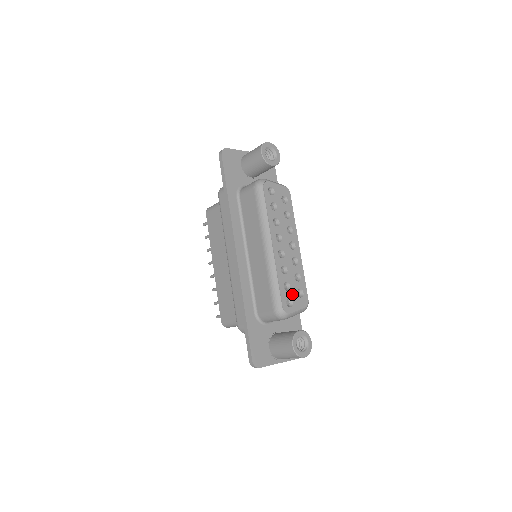
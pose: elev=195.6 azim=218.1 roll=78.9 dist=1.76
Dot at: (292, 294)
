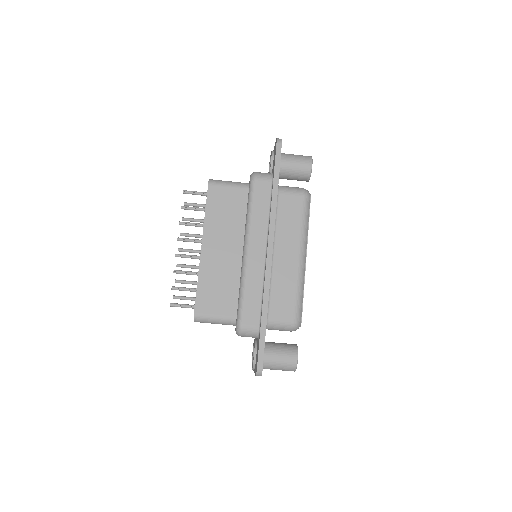
Dot at: occluded
